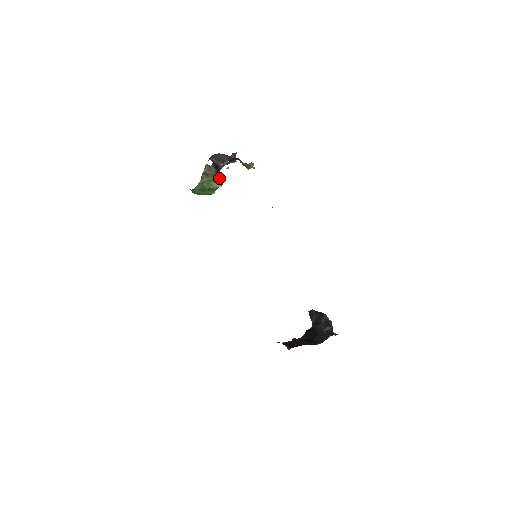
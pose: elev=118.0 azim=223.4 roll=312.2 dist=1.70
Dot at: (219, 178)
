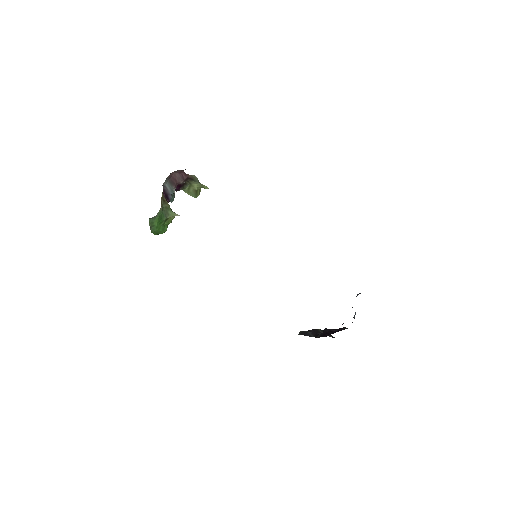
Dot at: occluded
